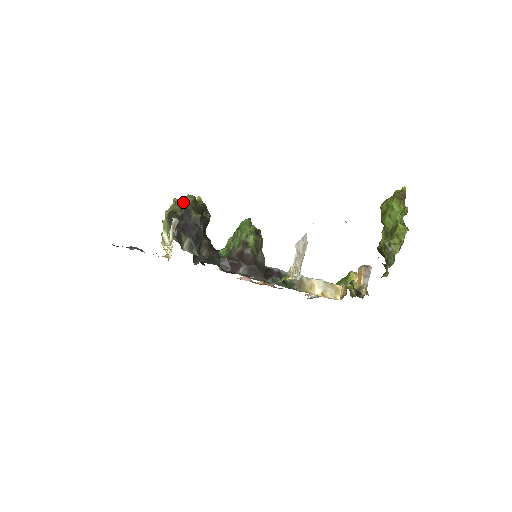
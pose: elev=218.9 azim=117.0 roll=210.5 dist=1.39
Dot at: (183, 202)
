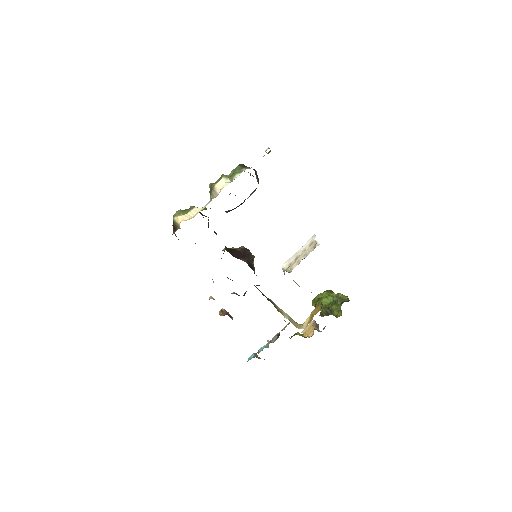
Dot at: (244, 171)
